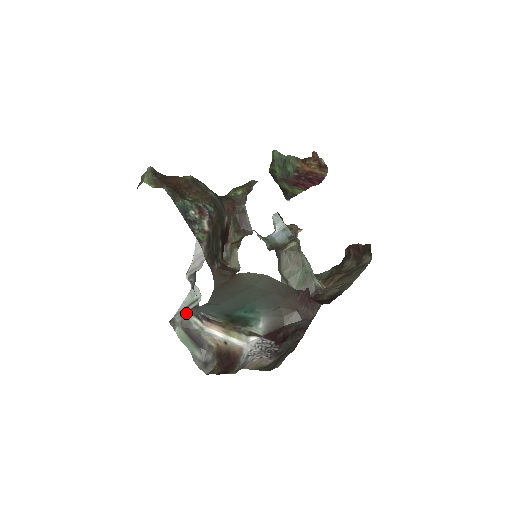
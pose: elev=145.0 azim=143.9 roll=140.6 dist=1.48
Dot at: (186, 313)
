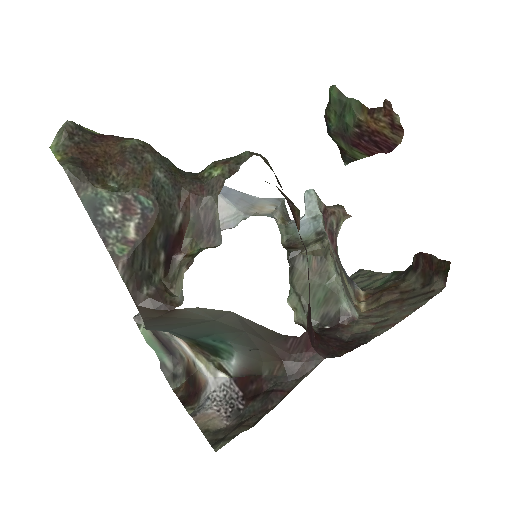
Dot at: occluded
